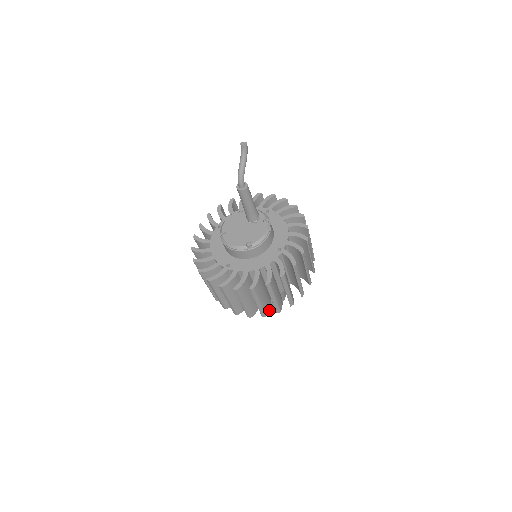
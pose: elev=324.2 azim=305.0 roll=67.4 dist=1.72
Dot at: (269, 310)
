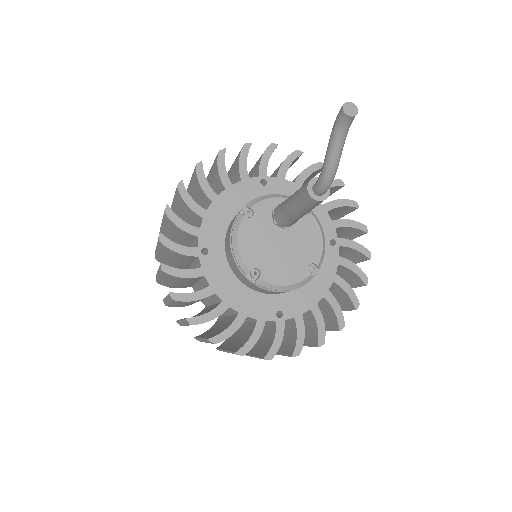
Dot at: occluded
